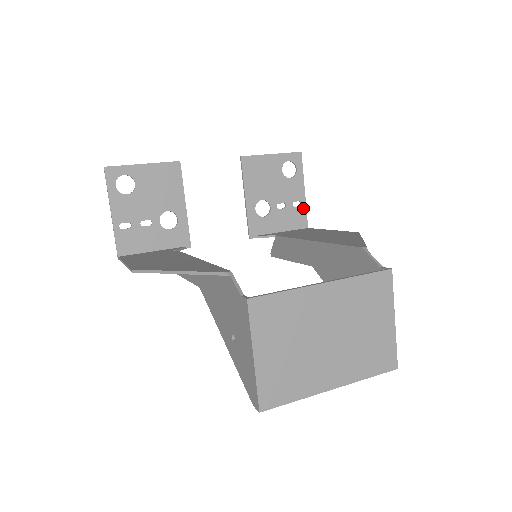
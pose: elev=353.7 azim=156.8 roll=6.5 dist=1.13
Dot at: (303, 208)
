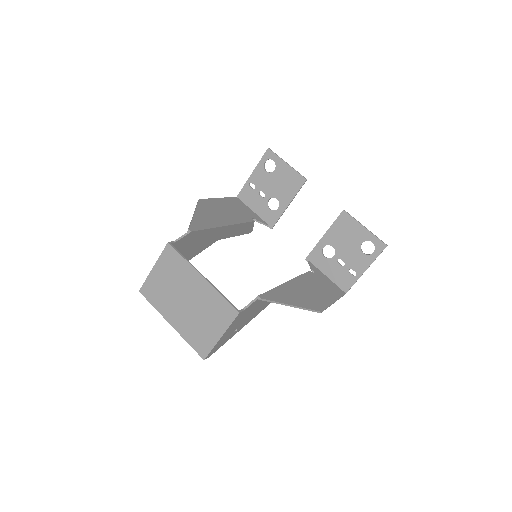
Dot at: (354, 279)
